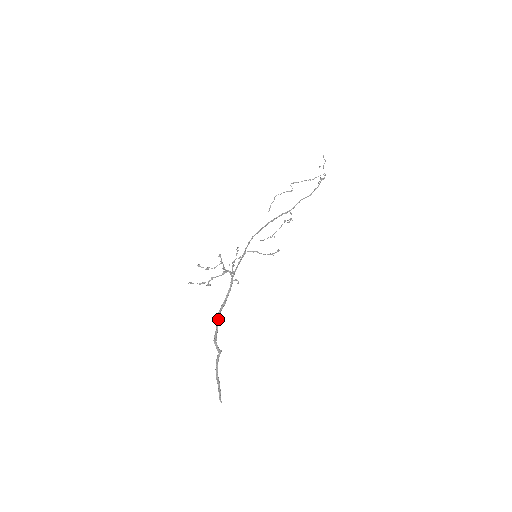
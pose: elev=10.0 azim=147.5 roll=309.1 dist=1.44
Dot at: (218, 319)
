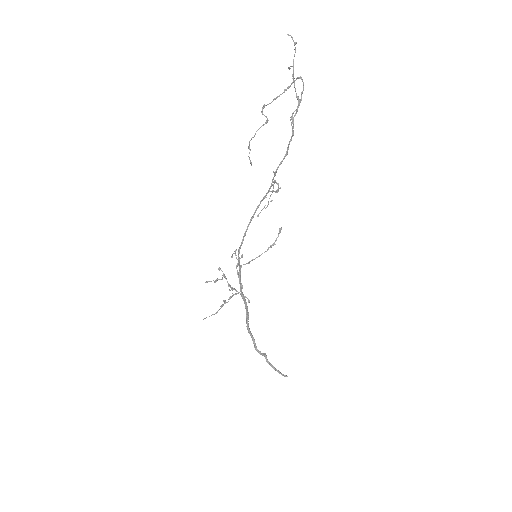
Dot at: (249, 331)
